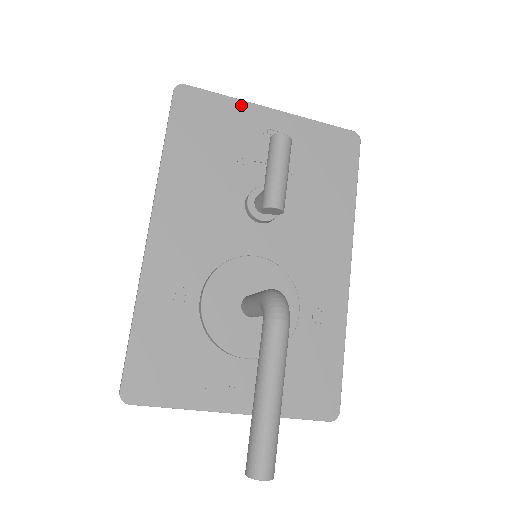
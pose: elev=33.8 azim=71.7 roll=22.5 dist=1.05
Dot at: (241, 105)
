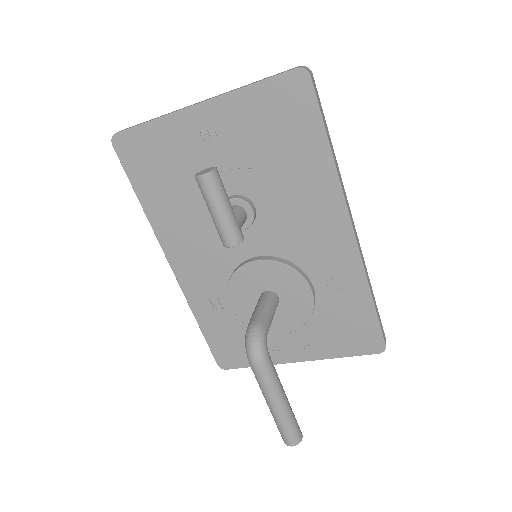
Dot at: (168, 121)
